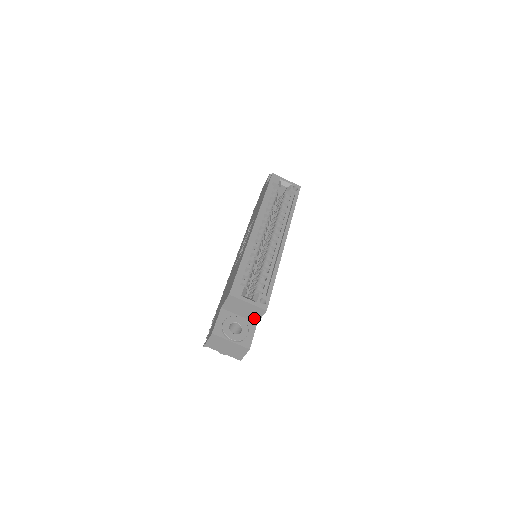
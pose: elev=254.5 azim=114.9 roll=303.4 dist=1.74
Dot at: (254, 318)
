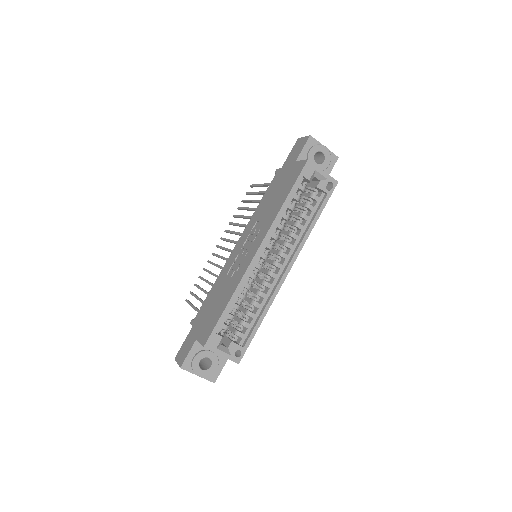
Dot at: occluded
